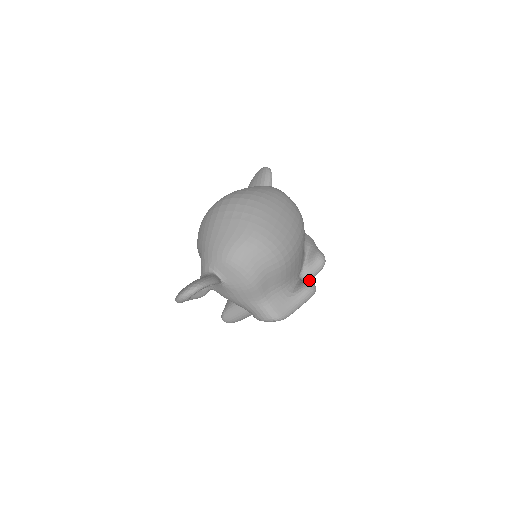
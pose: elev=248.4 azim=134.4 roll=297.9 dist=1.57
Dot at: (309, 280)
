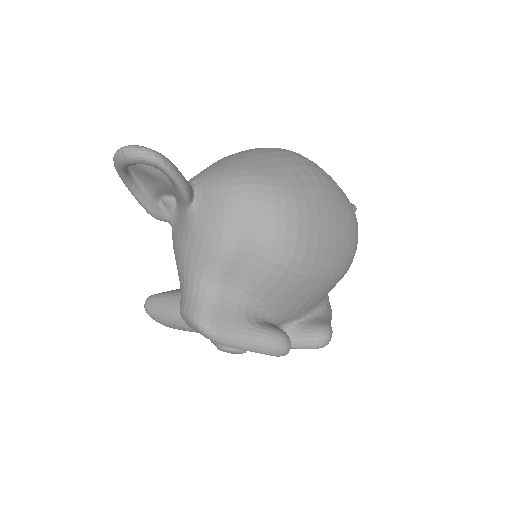
Dot at: occluded
